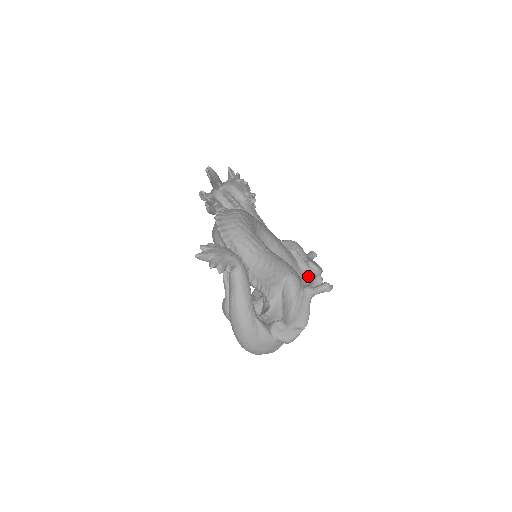
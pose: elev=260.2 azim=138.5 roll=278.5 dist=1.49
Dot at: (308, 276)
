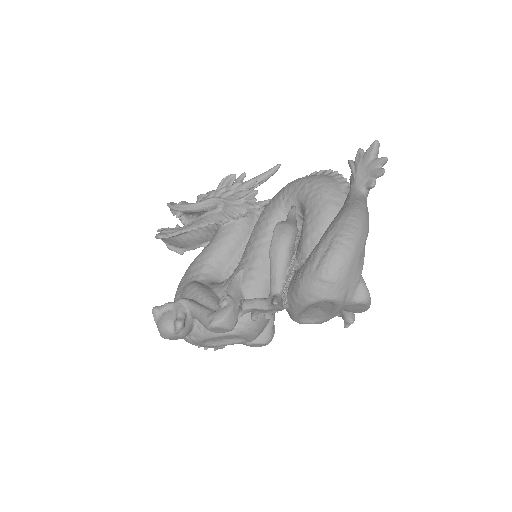
Dot at: occluded
